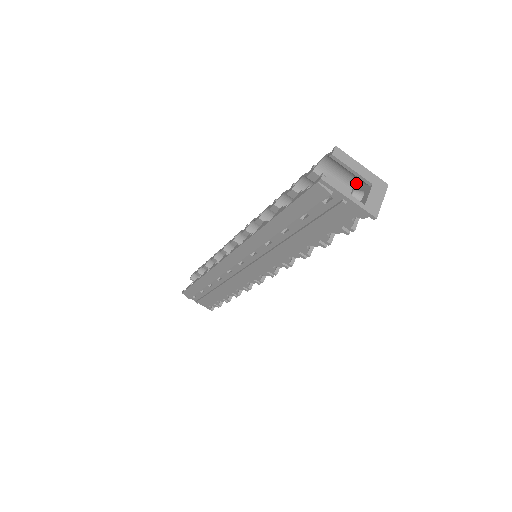
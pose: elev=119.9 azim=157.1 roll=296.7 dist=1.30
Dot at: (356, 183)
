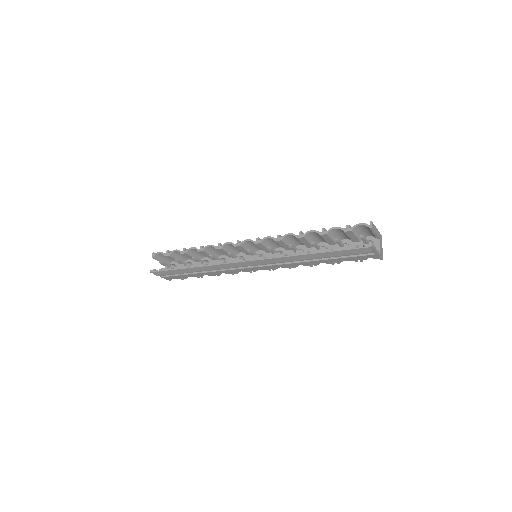
Dot at: (367, 235)
